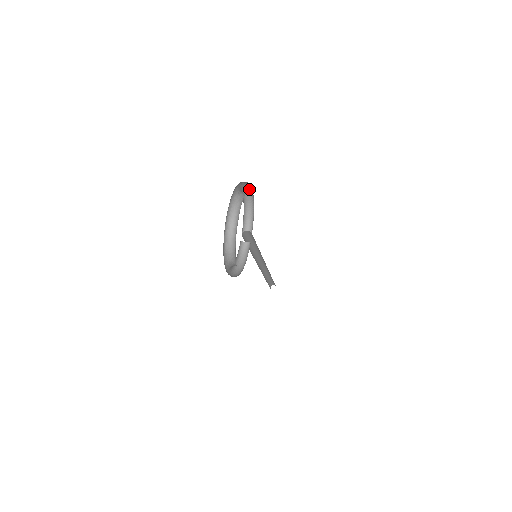
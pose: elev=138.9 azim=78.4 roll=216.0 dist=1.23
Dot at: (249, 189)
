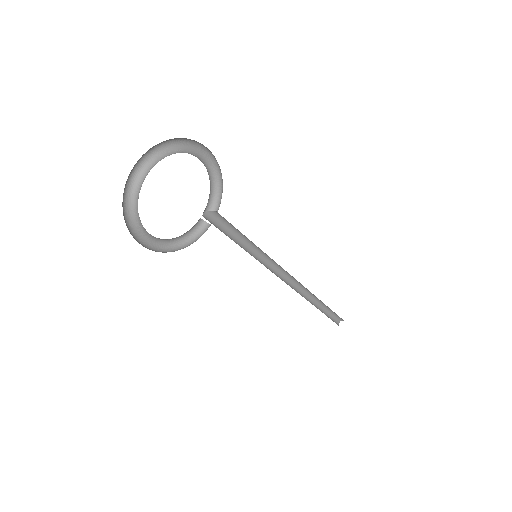
Dot at: (214, 156)
